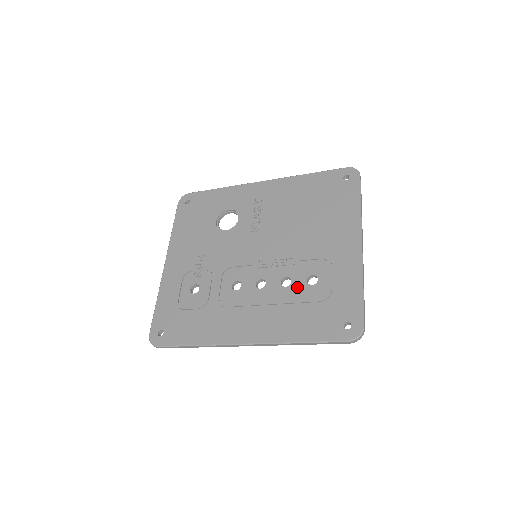
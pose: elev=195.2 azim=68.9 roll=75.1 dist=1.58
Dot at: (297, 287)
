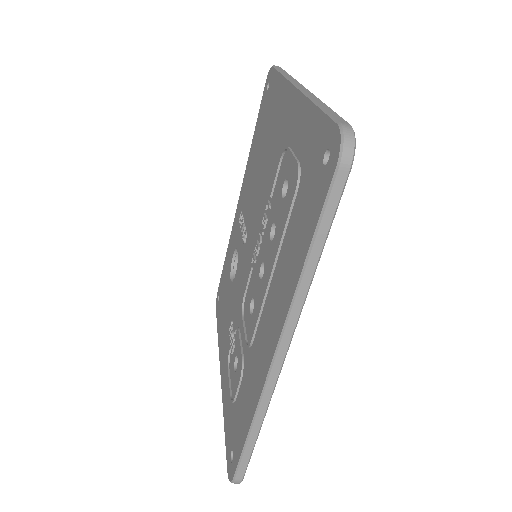
Dot at: (279, 218)
